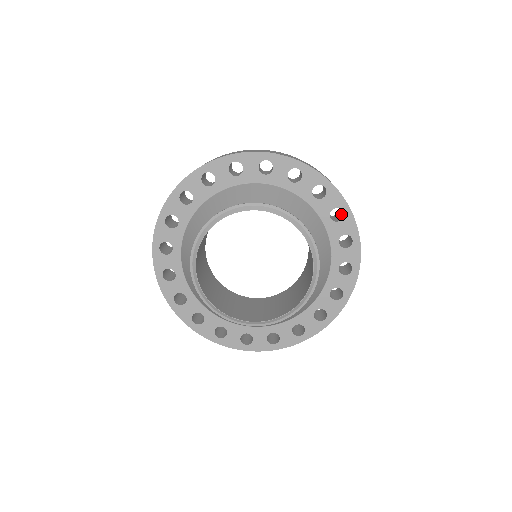
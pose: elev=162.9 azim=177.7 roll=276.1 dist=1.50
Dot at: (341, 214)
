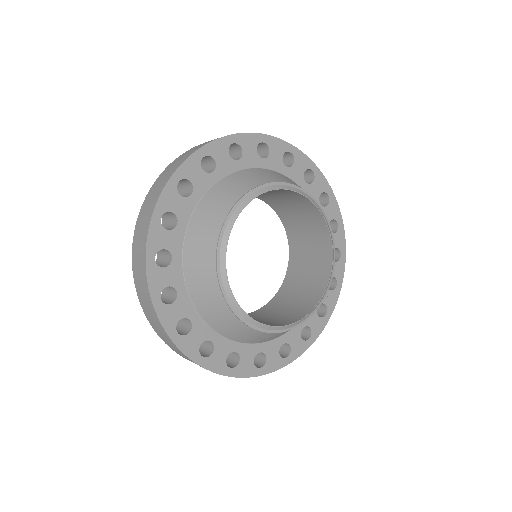
Dot at: (259, 148)
